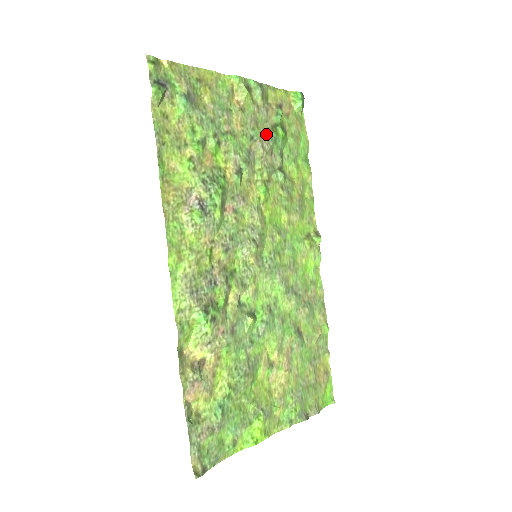
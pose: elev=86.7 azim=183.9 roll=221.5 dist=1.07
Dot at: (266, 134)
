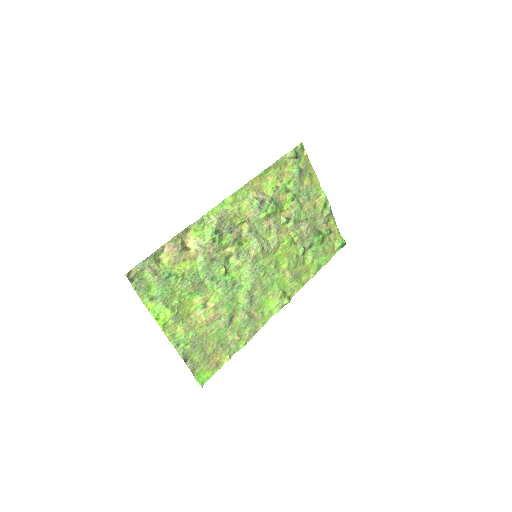
Dot at: (314, 228)
